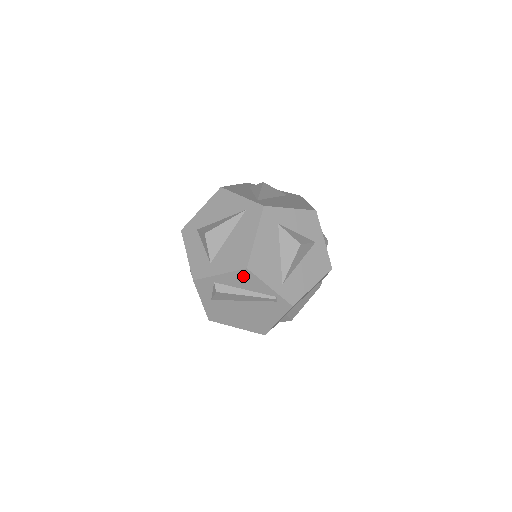
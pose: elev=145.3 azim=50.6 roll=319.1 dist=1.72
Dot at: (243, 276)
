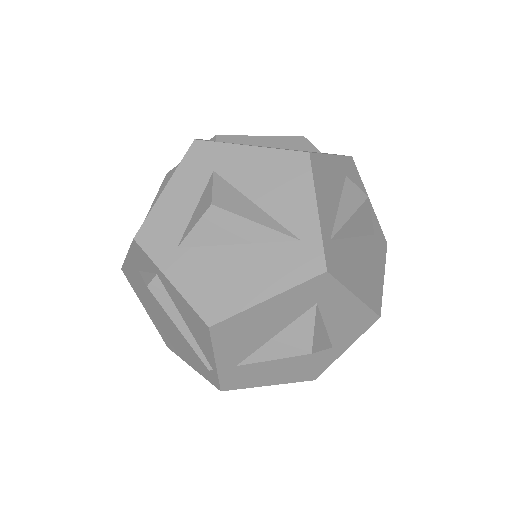
Dot at: (196, 320)
